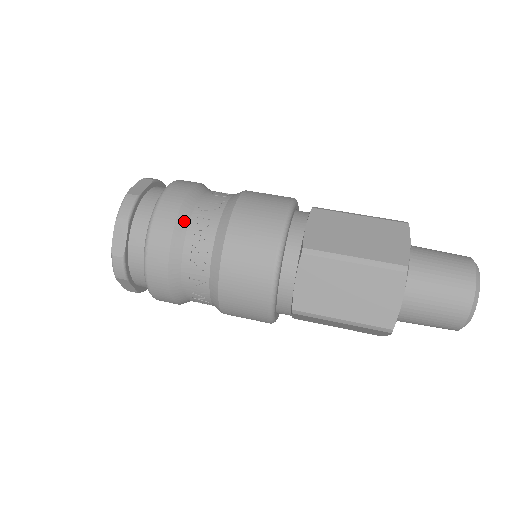
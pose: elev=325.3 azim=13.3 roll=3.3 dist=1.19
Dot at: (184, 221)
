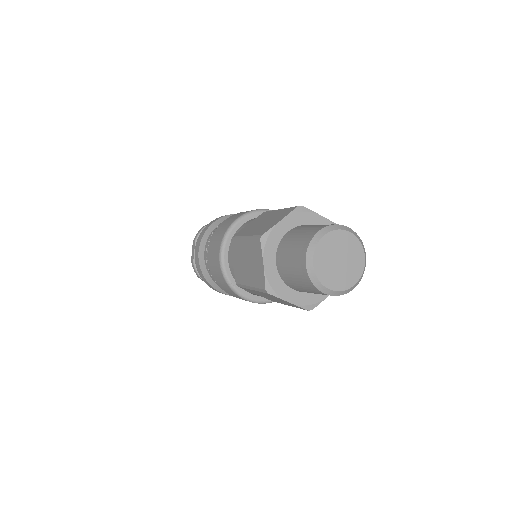
Dot at: (207, 235)
